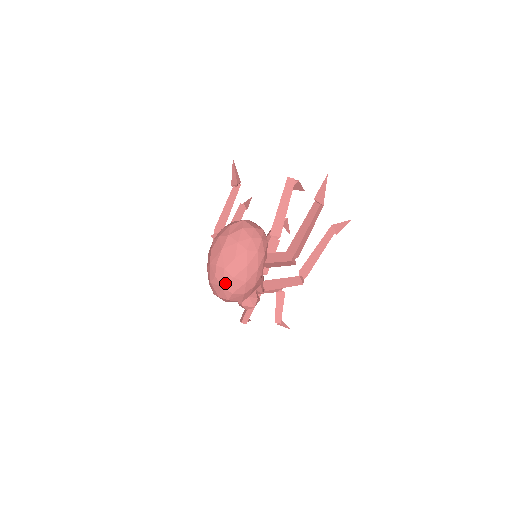
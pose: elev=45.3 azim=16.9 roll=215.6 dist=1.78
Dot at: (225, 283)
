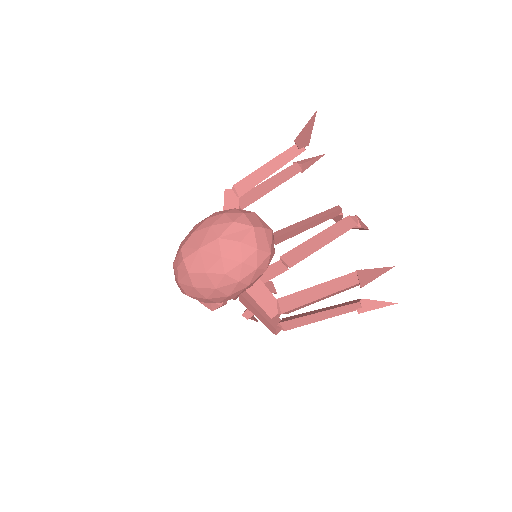
Dot at: (183, 283)
